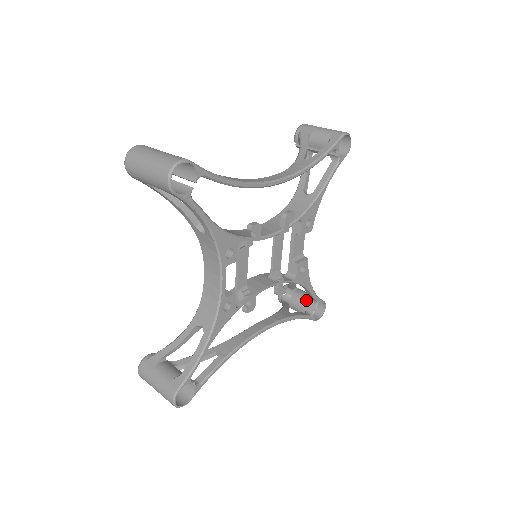
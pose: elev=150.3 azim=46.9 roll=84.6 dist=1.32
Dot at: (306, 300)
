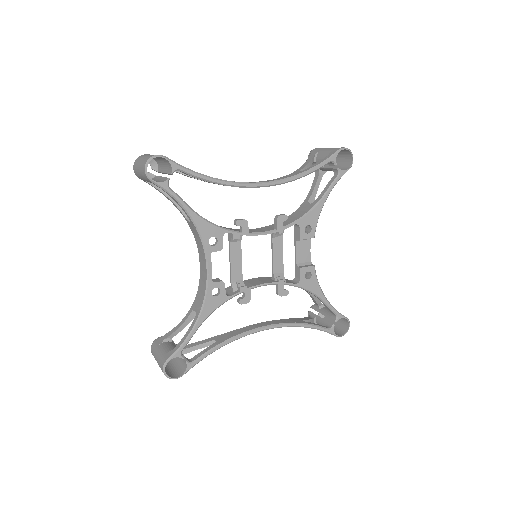
Dot at: (328, 315)
